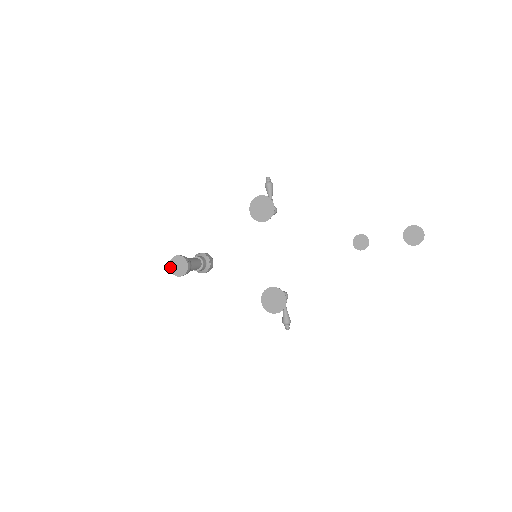
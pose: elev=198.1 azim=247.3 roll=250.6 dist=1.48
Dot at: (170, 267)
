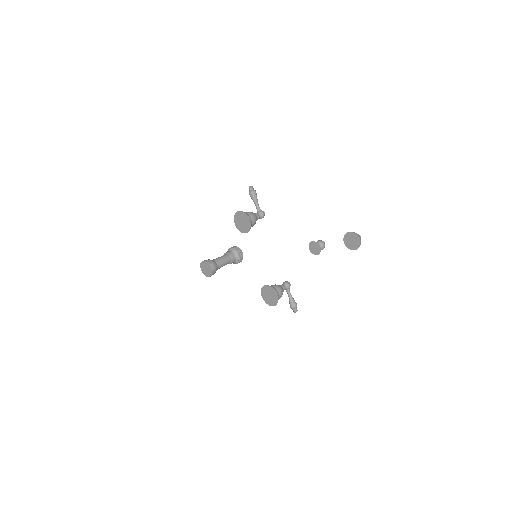
Dot at: (201, 270)
